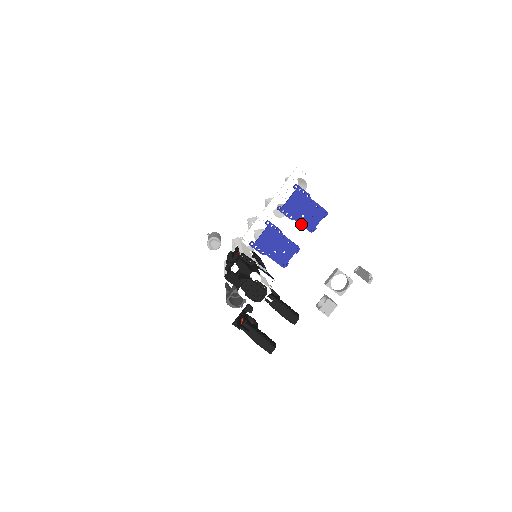
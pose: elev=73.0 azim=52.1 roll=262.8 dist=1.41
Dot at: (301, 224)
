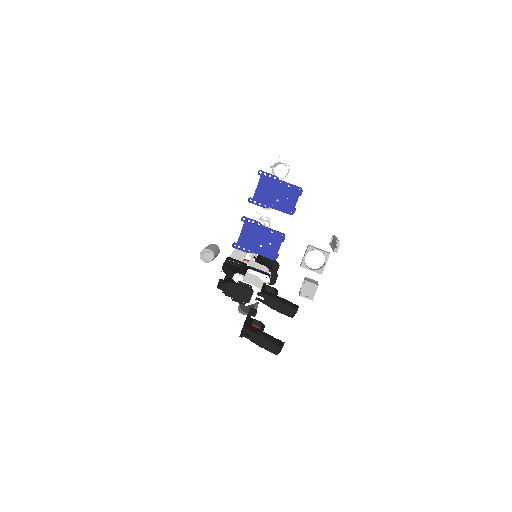
Dot at: (278, 210)
